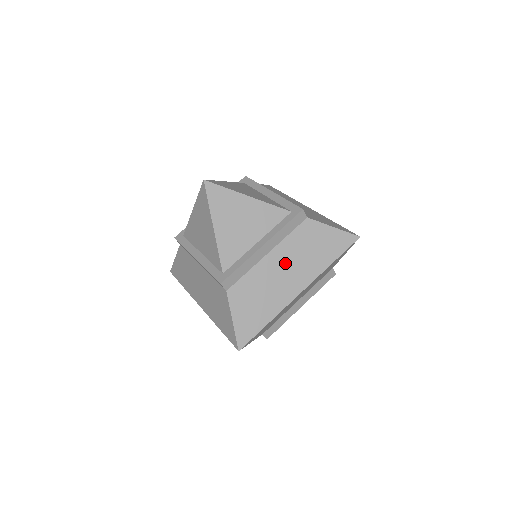
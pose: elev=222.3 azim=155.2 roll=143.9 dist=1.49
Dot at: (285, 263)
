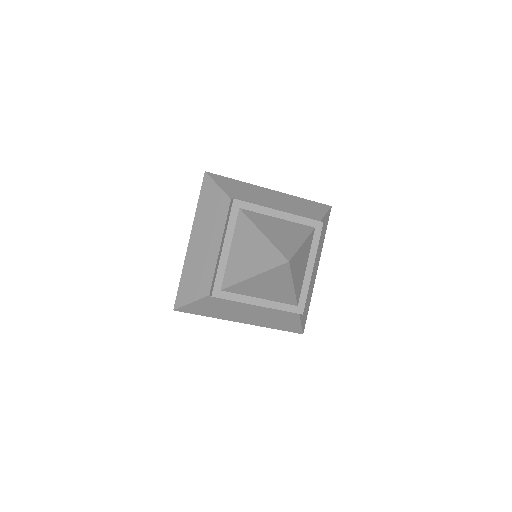
Dot at: (256, 312)
